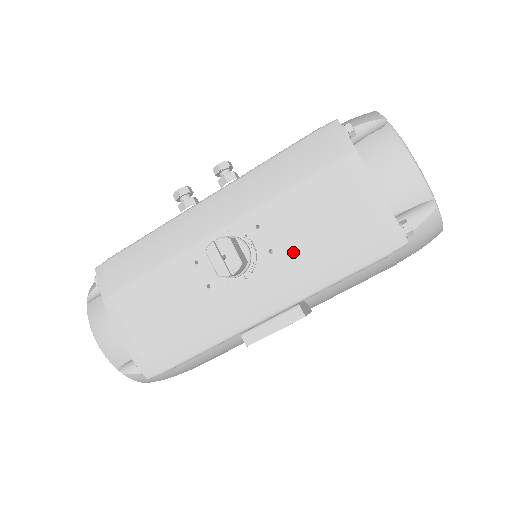
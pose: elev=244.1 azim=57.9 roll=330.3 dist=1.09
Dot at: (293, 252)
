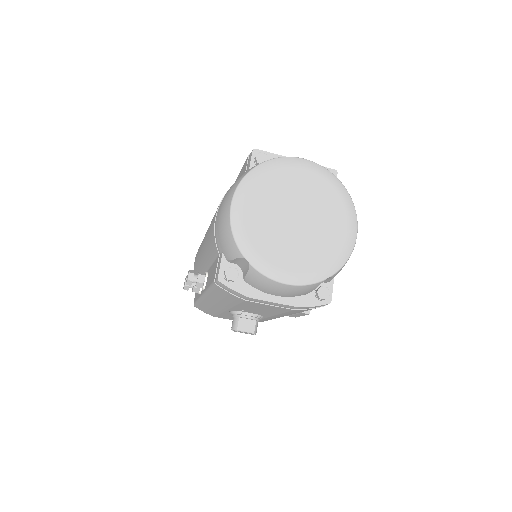
Dot at: (272, 314)
